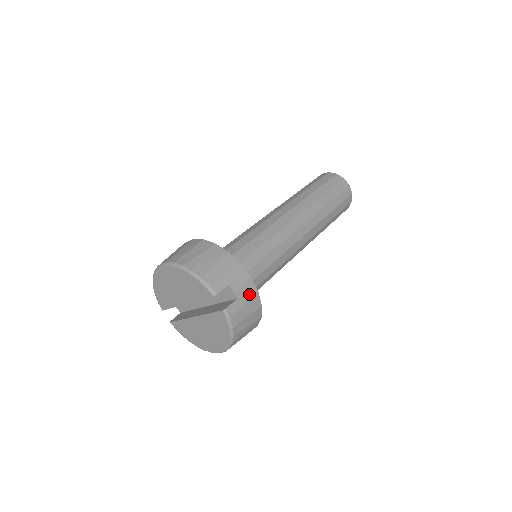
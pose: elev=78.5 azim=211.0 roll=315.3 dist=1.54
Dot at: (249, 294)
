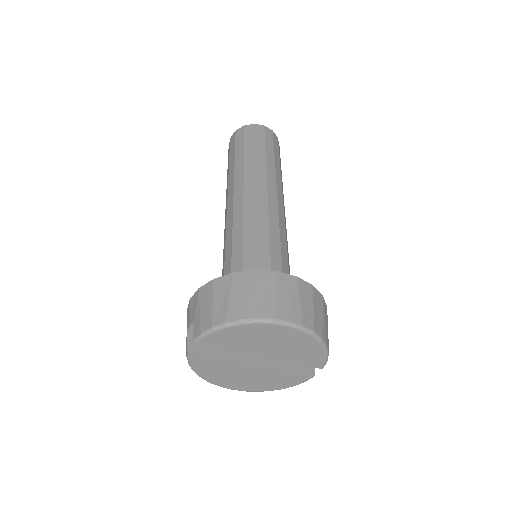
Dot at: occluded
